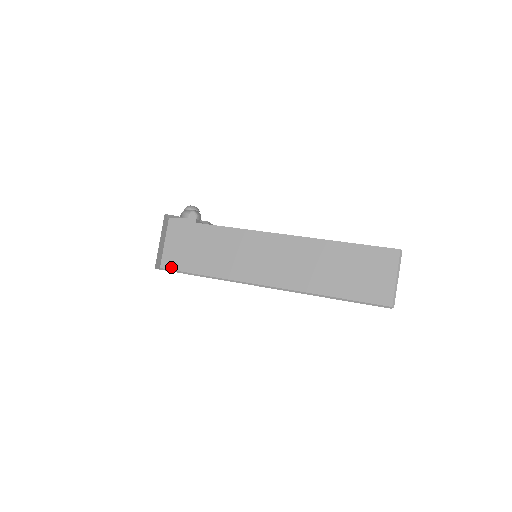
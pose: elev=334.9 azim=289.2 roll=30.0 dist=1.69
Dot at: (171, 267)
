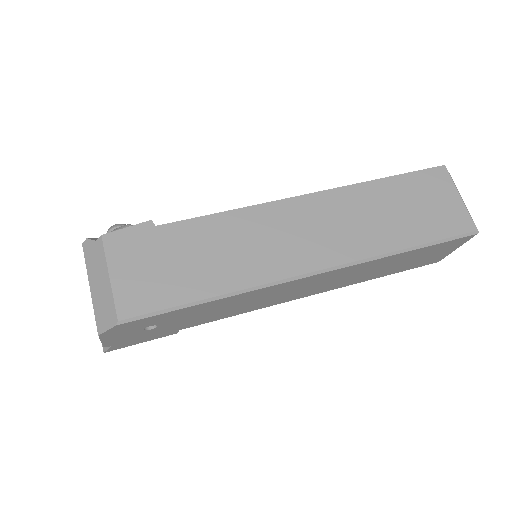
Dot at: (140, 310)
